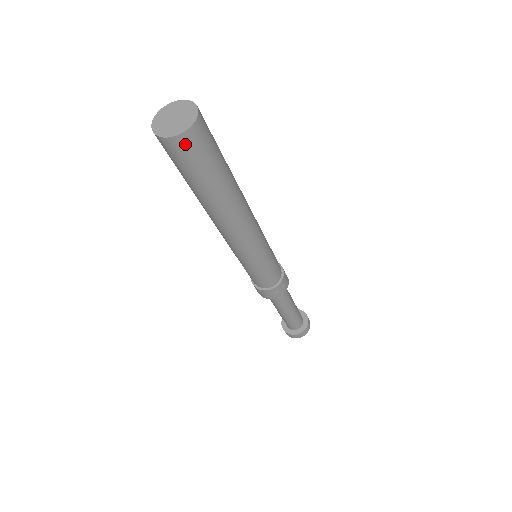
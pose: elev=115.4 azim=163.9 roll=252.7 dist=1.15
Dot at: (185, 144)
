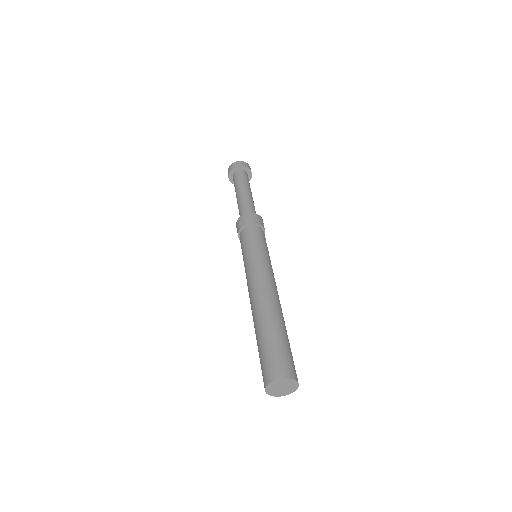
Dot at: occluded
